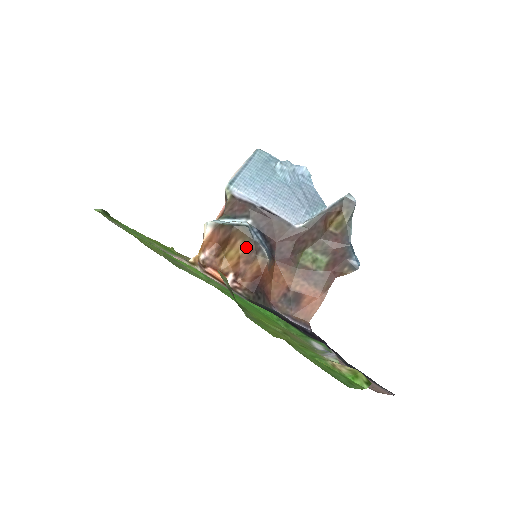
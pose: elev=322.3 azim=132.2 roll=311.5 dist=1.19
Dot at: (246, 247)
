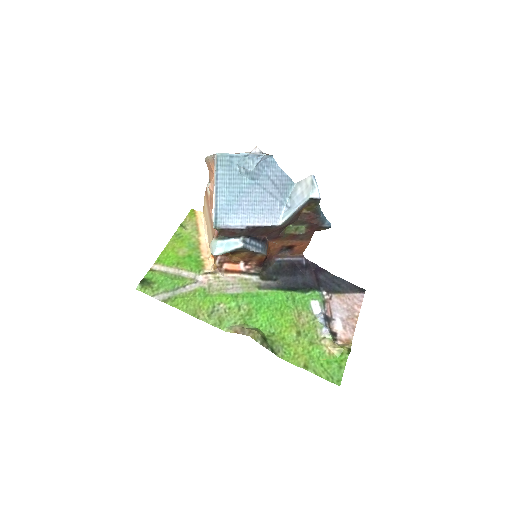
Dot at: (247, 253)
